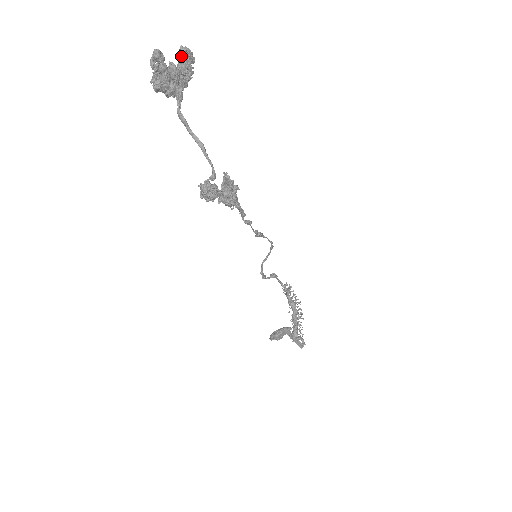
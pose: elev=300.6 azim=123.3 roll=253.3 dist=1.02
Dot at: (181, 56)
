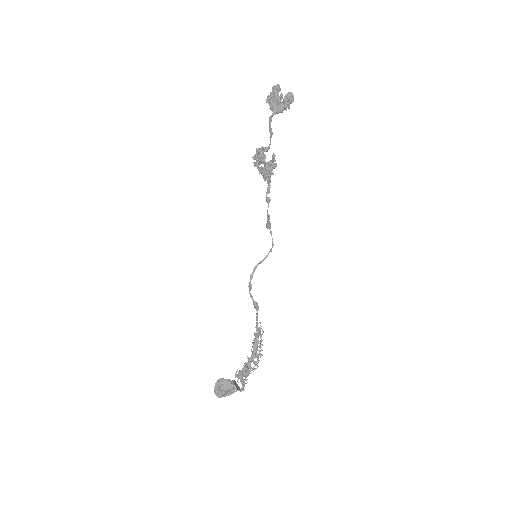
Dot at: (288, 94)
